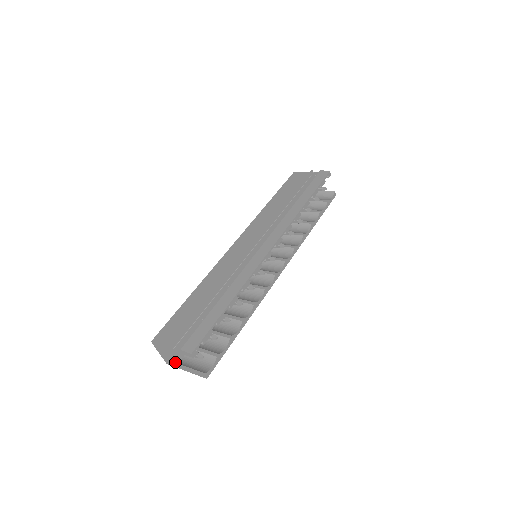
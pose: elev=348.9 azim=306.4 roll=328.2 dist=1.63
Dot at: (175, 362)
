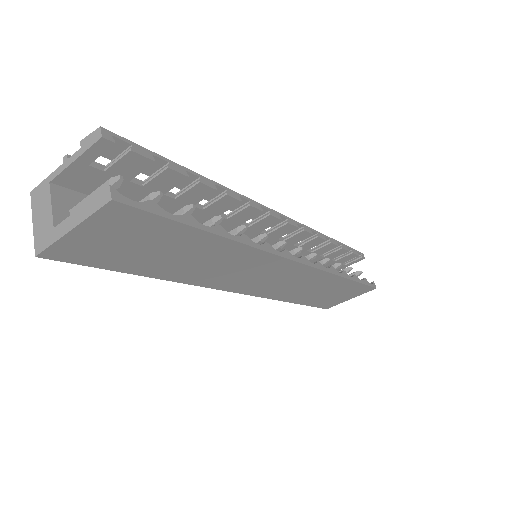
Dot at: (56, 228)
